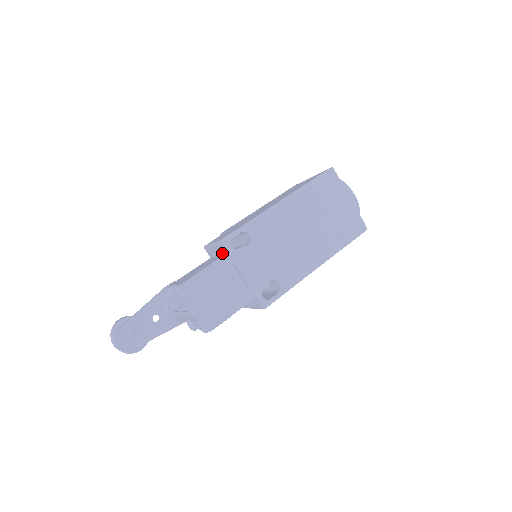
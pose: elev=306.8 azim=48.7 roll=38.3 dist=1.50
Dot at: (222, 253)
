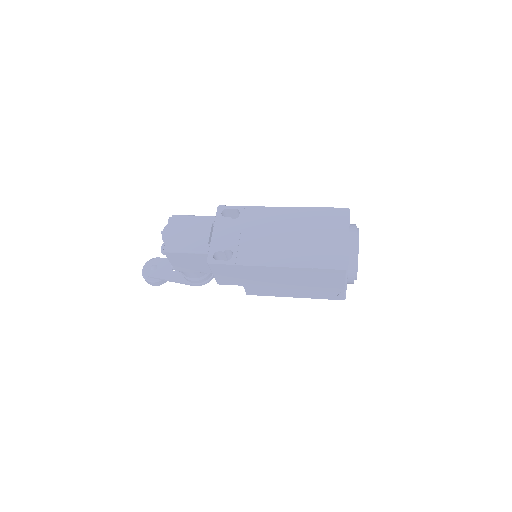
Dot at: occluded
